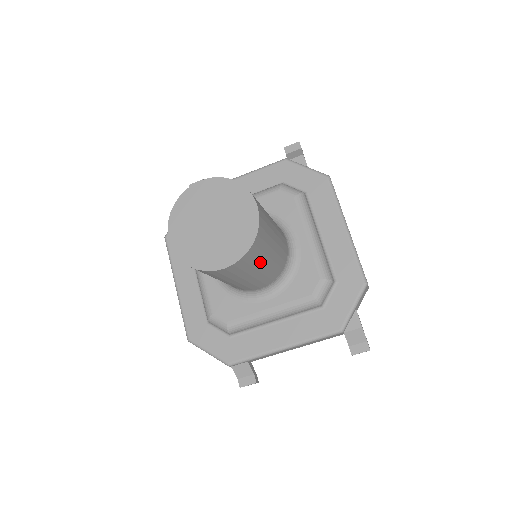
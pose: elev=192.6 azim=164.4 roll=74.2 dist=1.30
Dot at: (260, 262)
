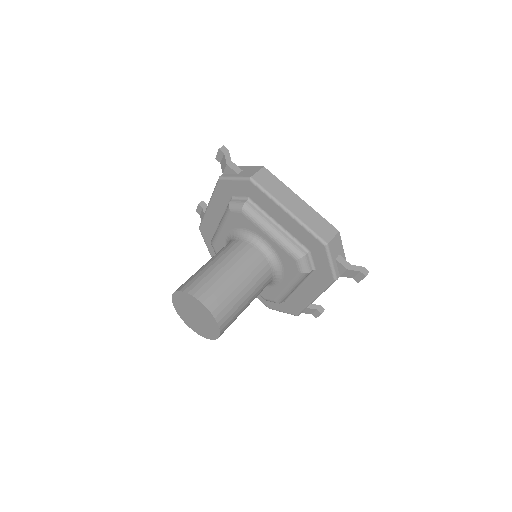
Dot at: (239, 307)
